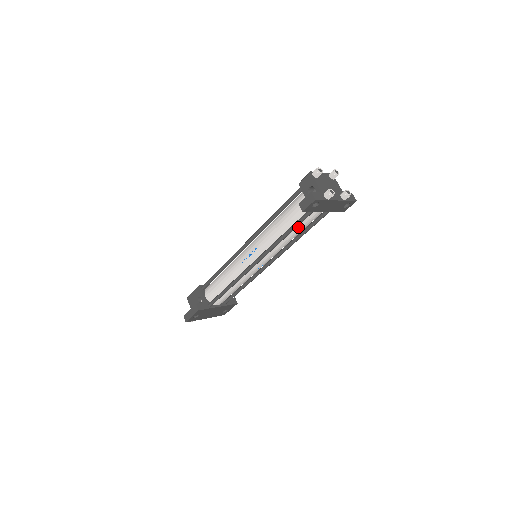
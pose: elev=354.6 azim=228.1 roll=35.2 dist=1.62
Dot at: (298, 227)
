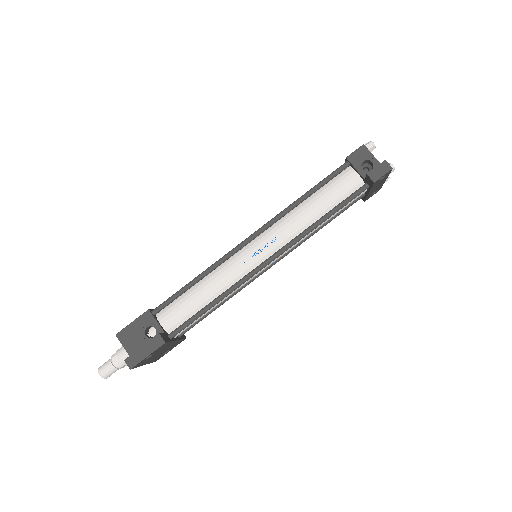
Dot at: occluded
